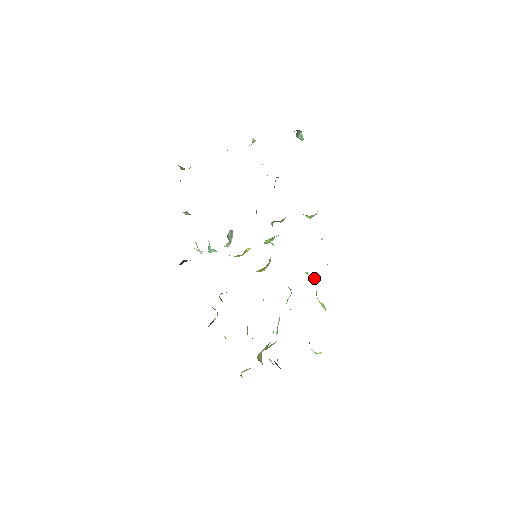
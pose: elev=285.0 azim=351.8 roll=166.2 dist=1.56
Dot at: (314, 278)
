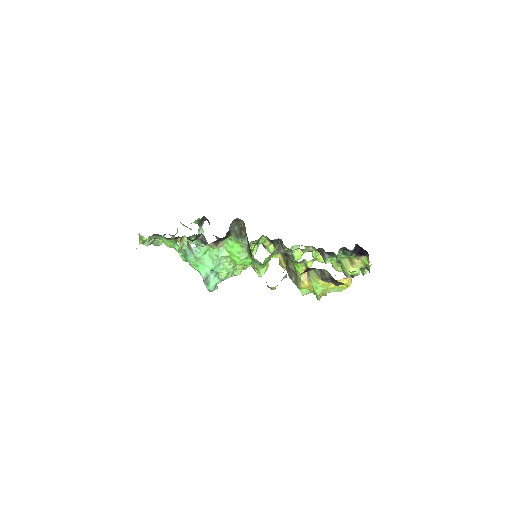
Dot at: occluded
